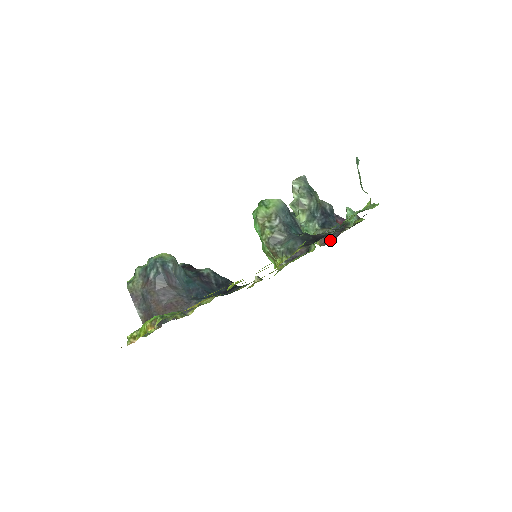
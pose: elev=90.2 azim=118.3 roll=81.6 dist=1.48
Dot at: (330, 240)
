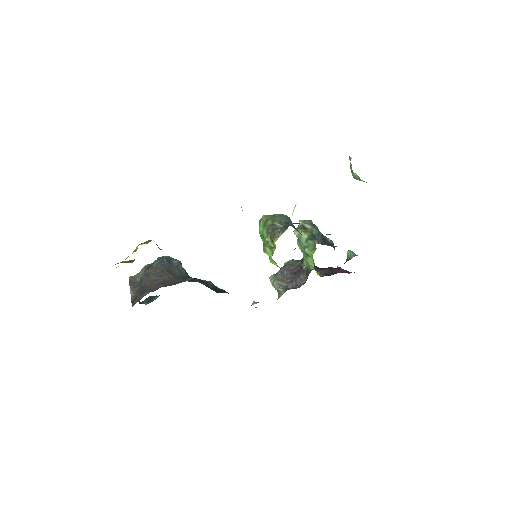
Dot at: occluded
